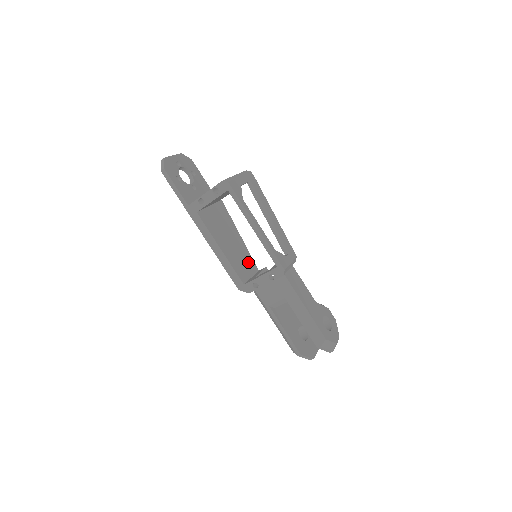
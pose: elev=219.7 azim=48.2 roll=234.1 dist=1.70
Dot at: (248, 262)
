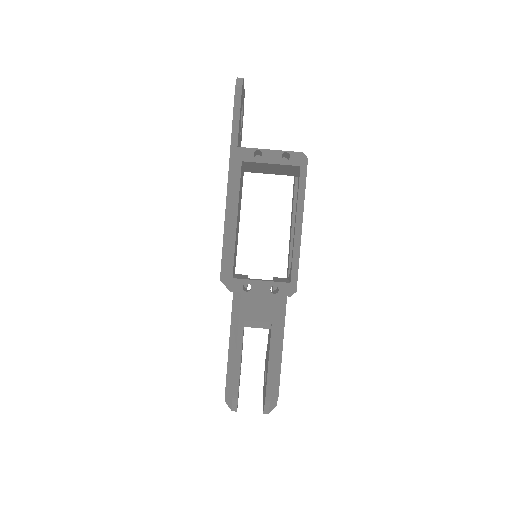
Dot at: occluded
